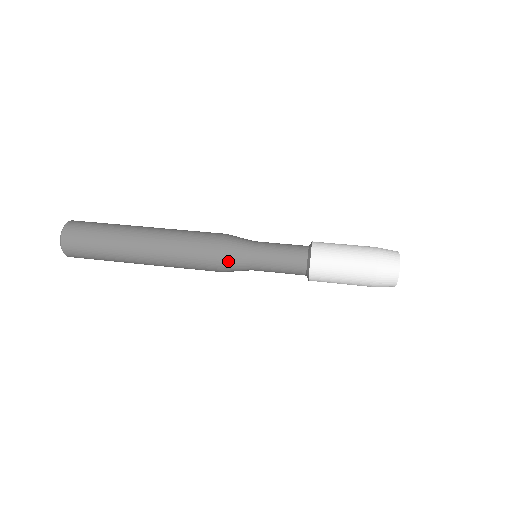
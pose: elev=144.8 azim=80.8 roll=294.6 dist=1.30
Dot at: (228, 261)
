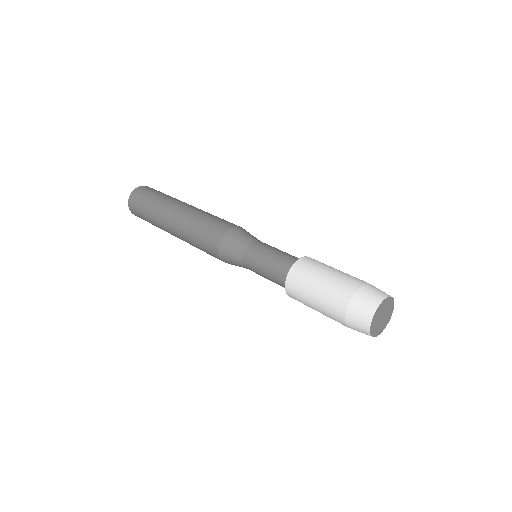
Dot at: (225, 250)
